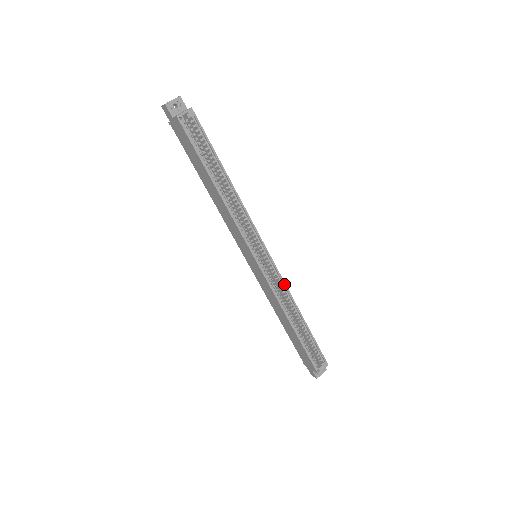
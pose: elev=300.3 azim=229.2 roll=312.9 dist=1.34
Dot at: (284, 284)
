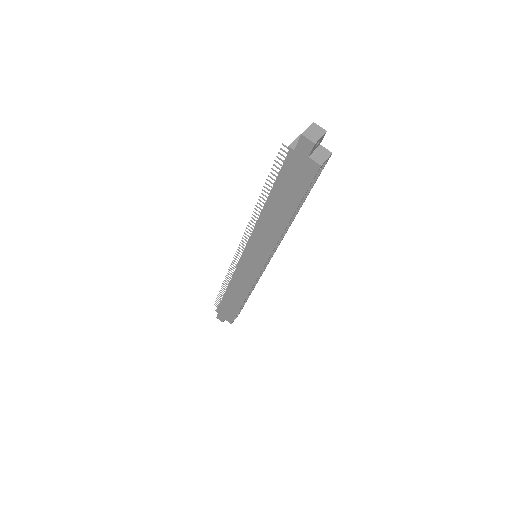
Dot at: occluded
